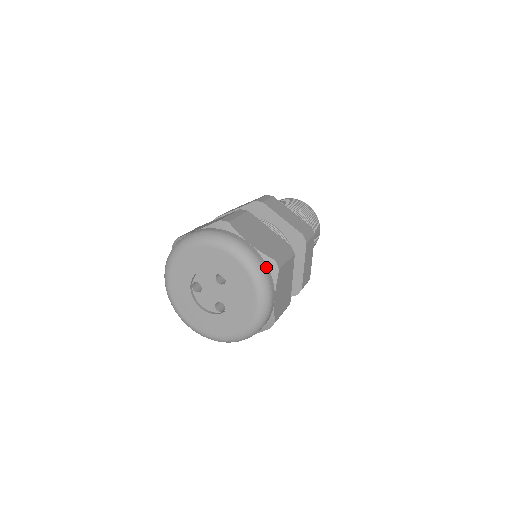
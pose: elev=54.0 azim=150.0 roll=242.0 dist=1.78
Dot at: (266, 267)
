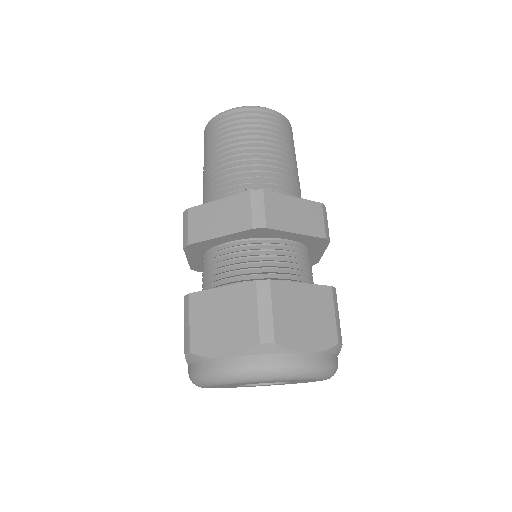
Dot at: (263, 358)
